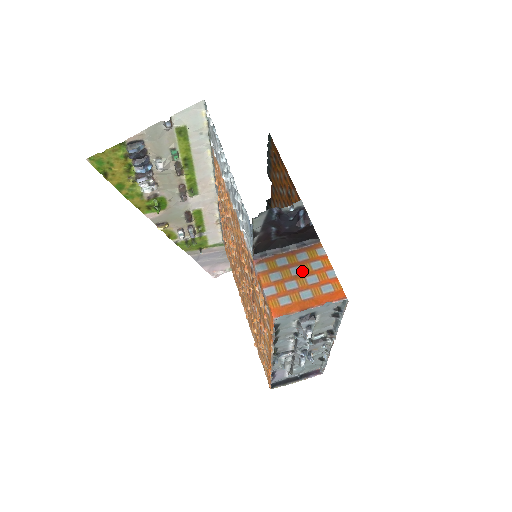
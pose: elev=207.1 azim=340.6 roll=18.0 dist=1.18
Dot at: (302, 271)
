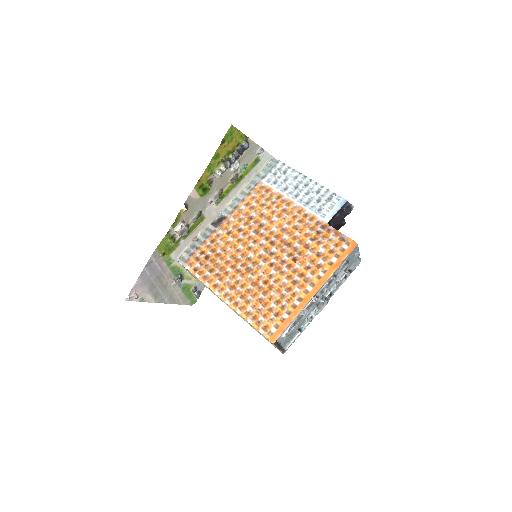
Dot at: occluded
